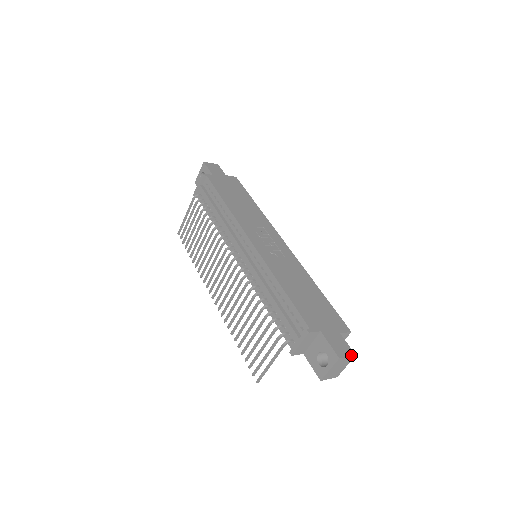
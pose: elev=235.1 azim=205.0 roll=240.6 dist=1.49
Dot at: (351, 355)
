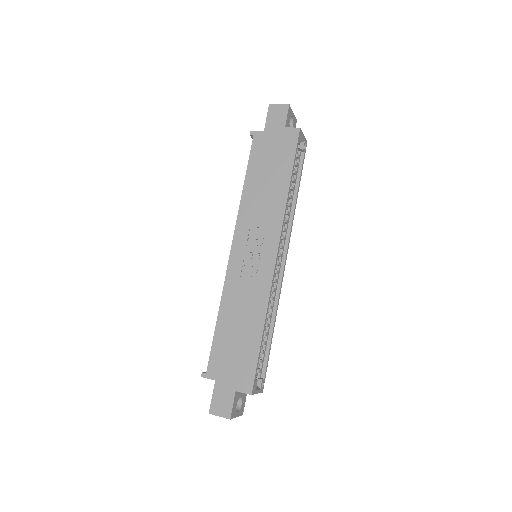
Dot at: (224, 417)
